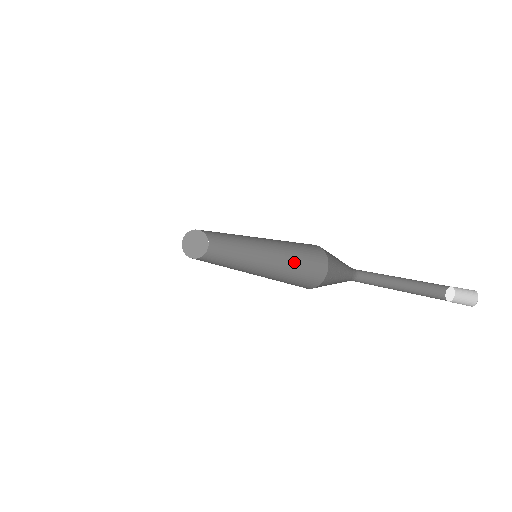
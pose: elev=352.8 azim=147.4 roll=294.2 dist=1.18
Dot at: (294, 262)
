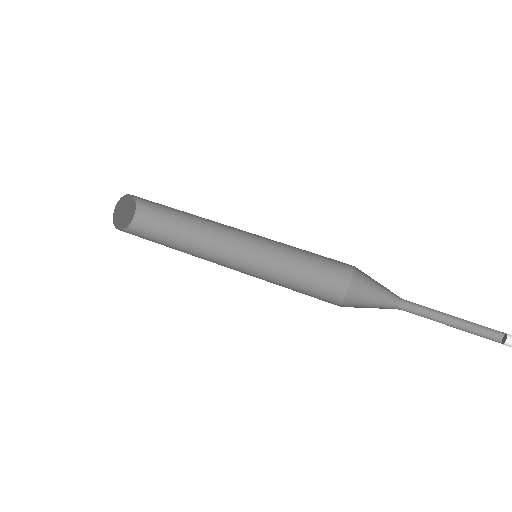
Dot at: (303, 255)
